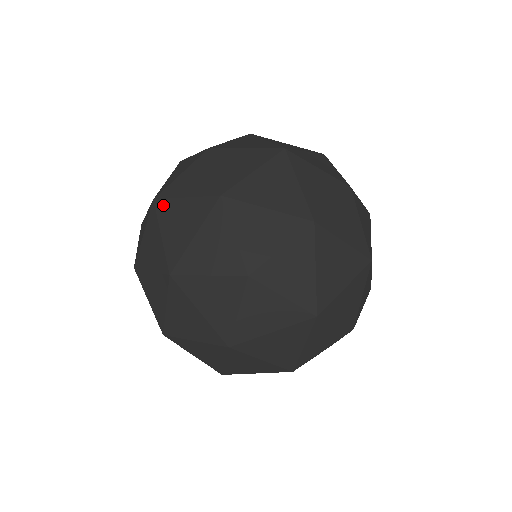
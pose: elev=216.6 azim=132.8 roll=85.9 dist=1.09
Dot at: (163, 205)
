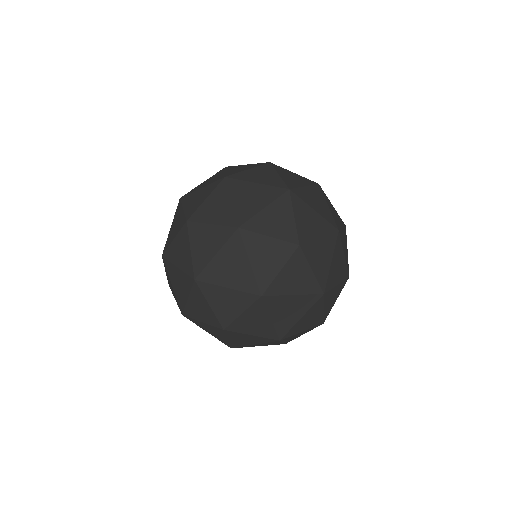
Dot at: (190, 191)
